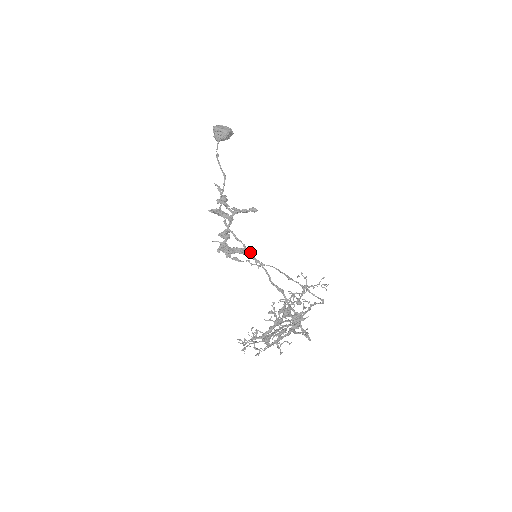
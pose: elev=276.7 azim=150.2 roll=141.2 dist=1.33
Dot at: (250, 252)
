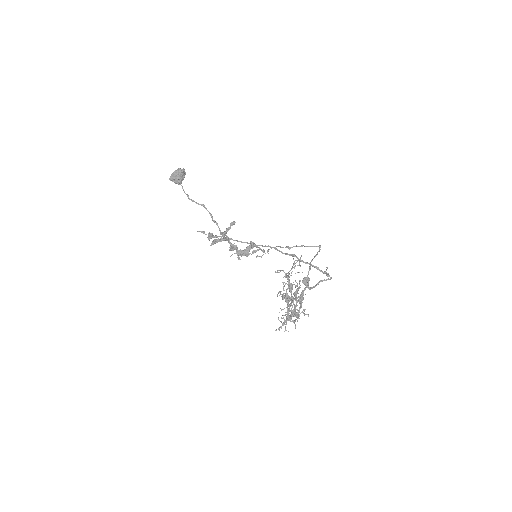
Dot at: occluded
